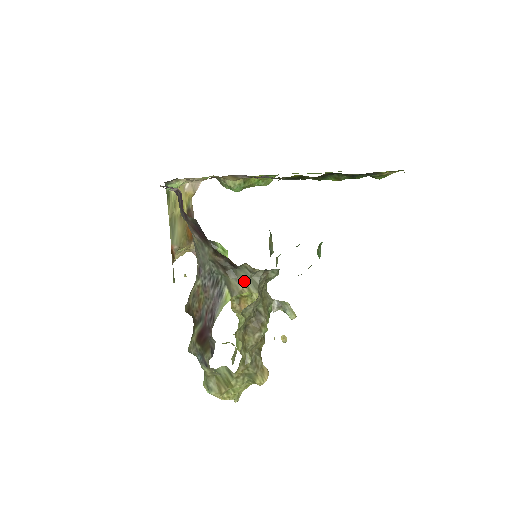
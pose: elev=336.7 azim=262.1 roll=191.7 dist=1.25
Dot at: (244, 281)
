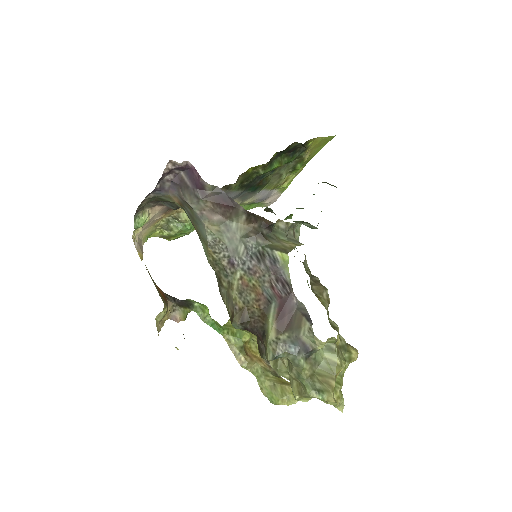
Dot at: (285, 241)
